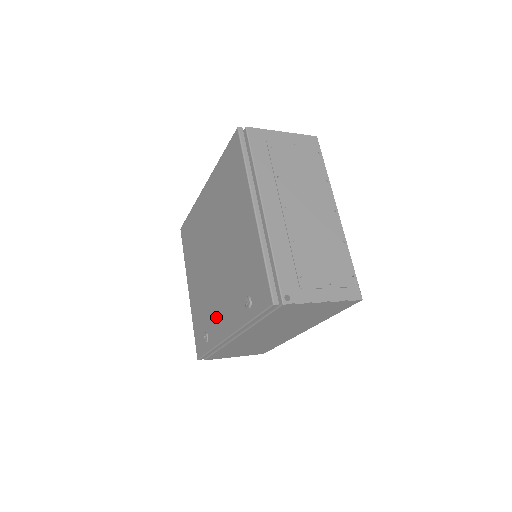
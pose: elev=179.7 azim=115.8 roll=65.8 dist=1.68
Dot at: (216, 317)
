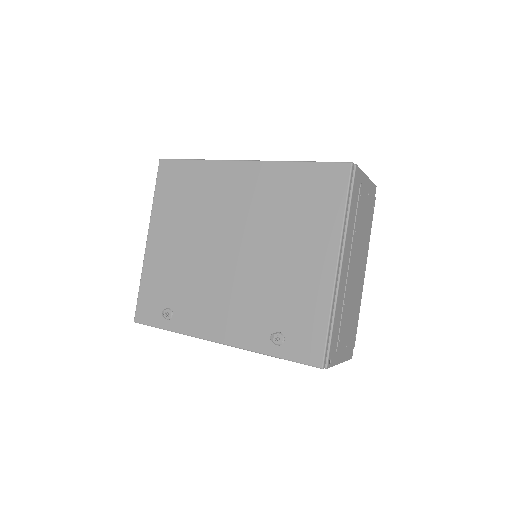
Dot at: (202, 309)
